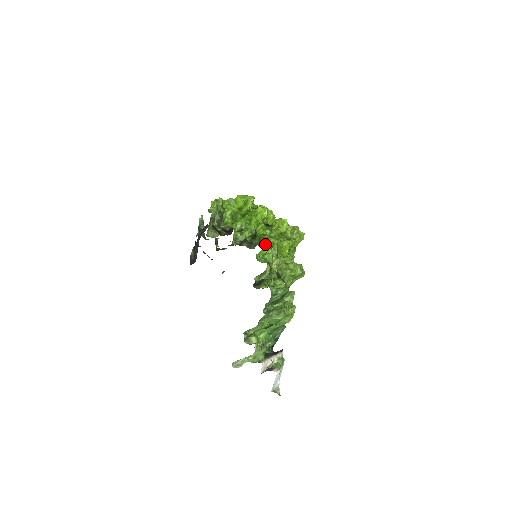
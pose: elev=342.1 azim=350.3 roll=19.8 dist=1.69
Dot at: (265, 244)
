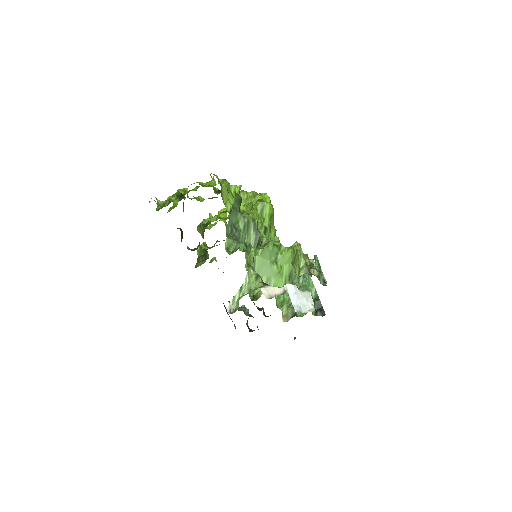
Dot at: occluded
